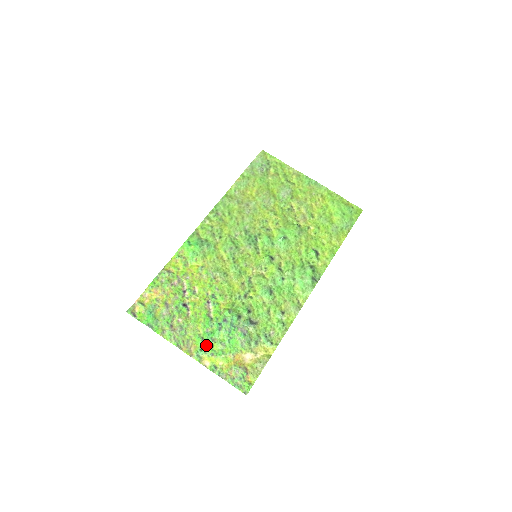
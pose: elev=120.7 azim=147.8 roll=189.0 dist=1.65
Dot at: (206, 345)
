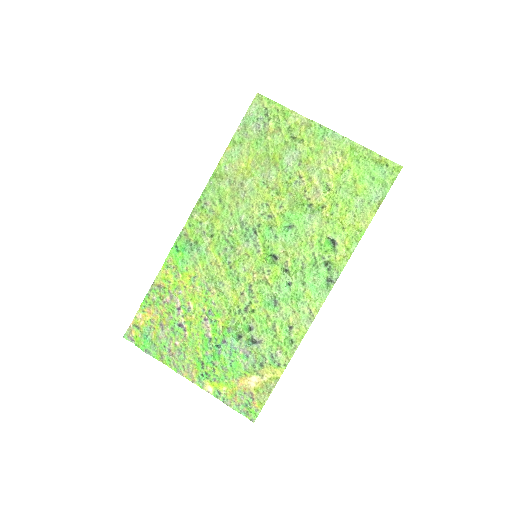
Dot at: (207, 369)
